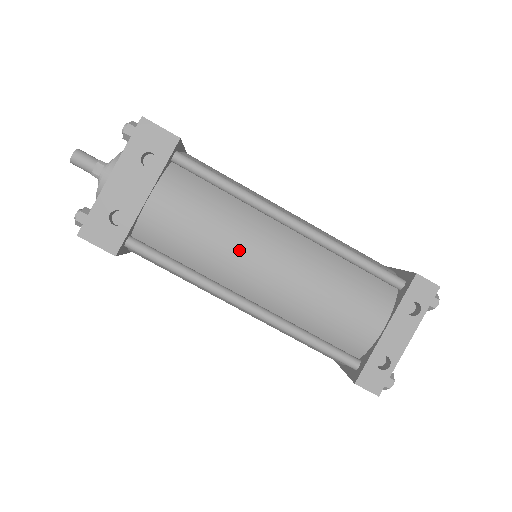
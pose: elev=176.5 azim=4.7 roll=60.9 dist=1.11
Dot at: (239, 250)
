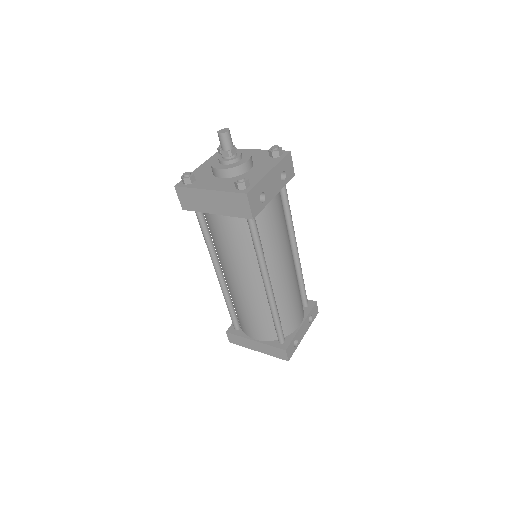
Dot at: (284, 251)
